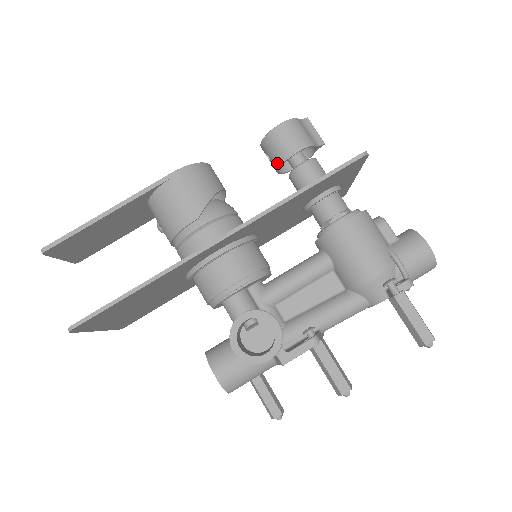
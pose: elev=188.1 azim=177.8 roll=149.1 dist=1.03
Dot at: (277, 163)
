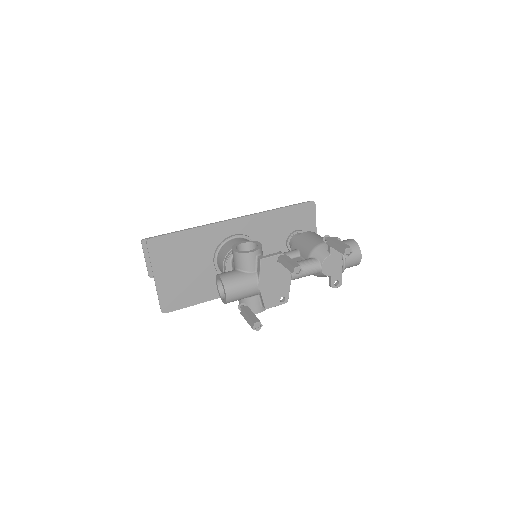
Dot at: occluded
